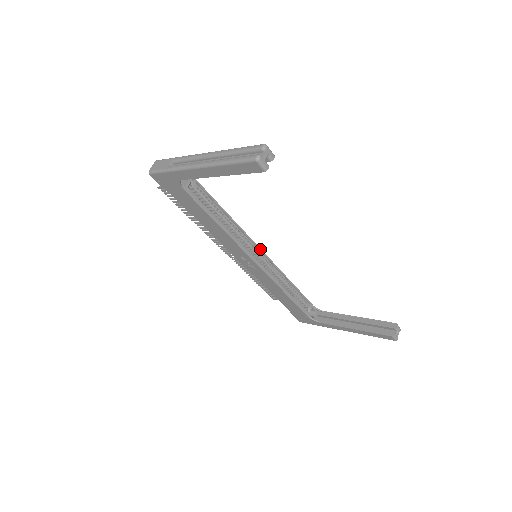
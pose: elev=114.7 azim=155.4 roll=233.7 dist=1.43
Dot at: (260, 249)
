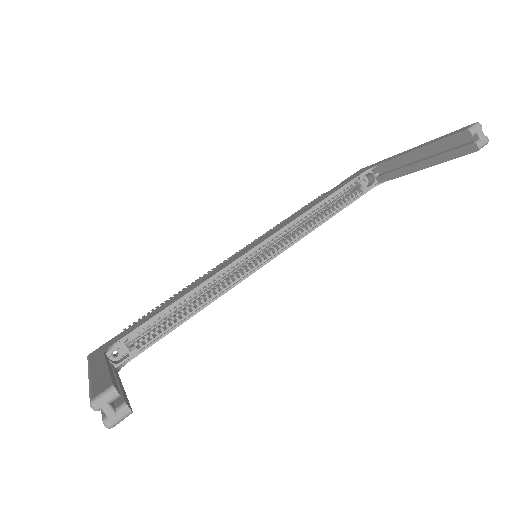
Dot at: (250, 251)
